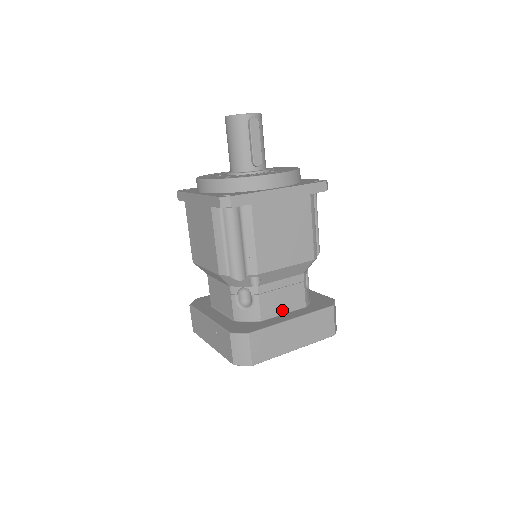
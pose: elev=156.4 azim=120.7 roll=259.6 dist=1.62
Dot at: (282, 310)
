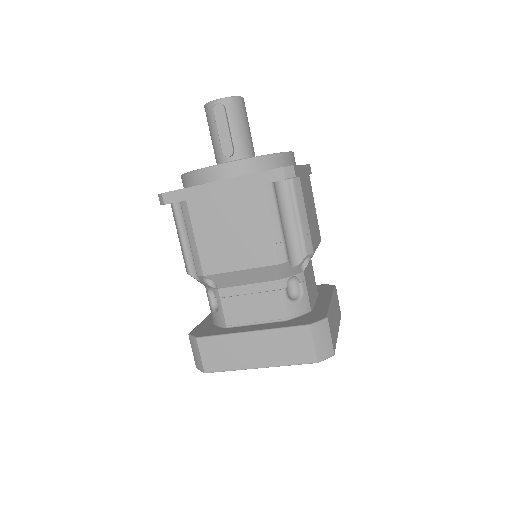
Dot at: (253, 320)
